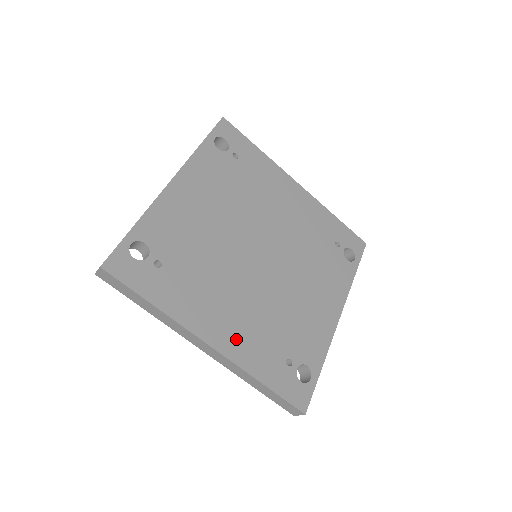
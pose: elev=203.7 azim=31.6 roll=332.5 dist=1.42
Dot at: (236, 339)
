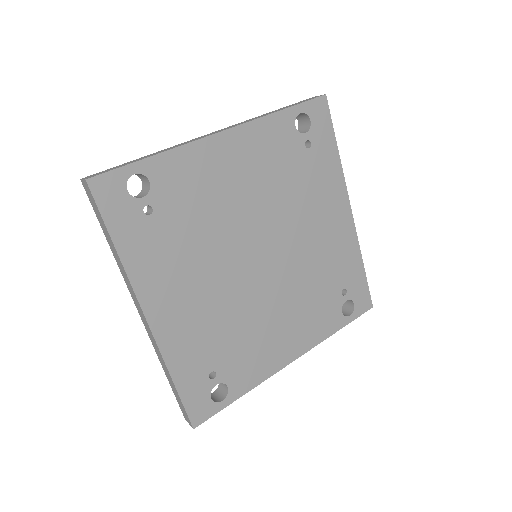
Dot at: (176, 326)
